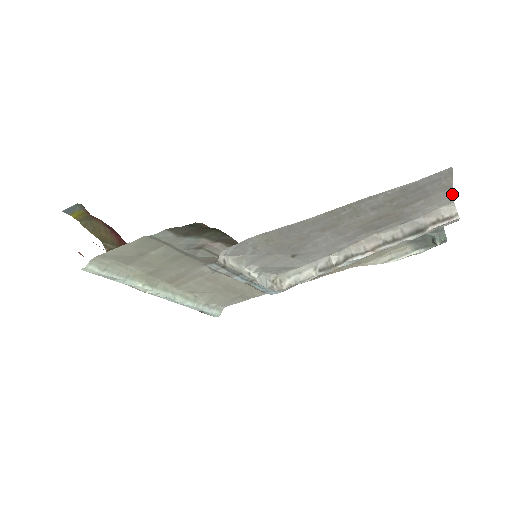
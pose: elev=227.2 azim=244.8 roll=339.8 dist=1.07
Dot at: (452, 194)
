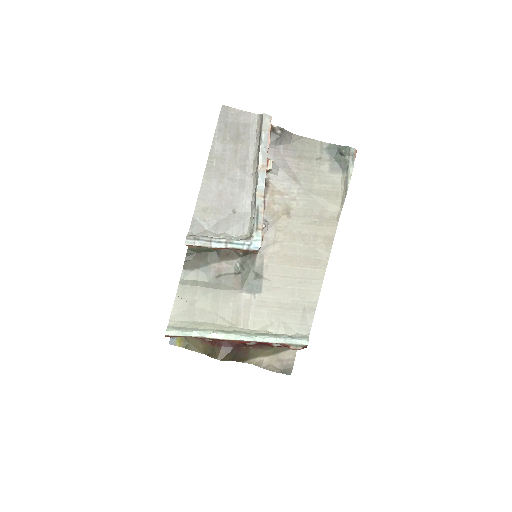
Dot at: (249, 113)
